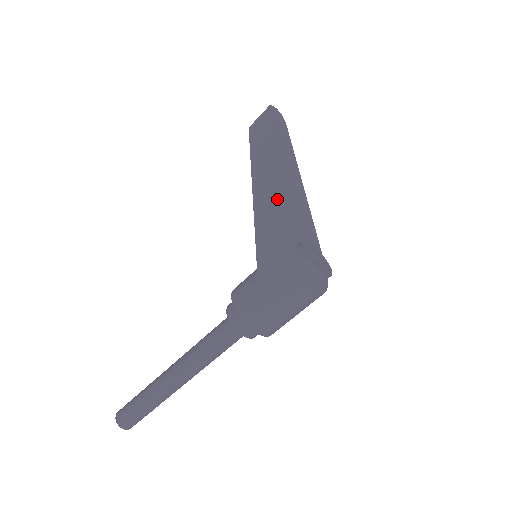
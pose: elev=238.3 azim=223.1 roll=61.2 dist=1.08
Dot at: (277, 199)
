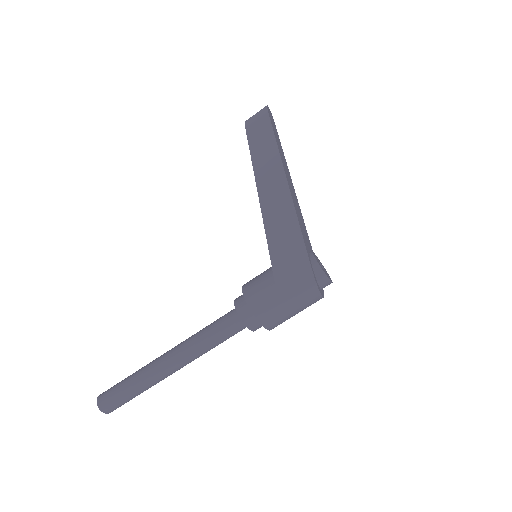
Dot at: (290, 212)
